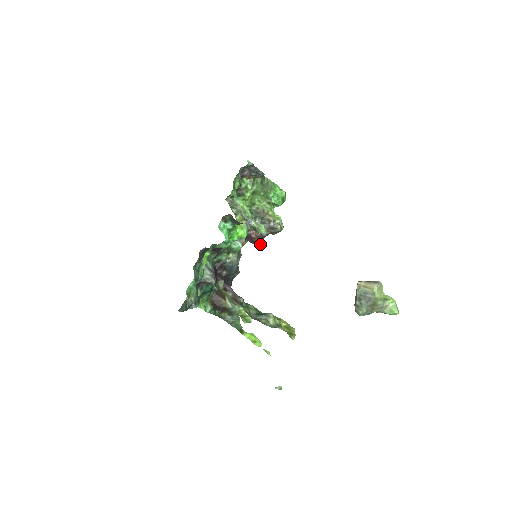
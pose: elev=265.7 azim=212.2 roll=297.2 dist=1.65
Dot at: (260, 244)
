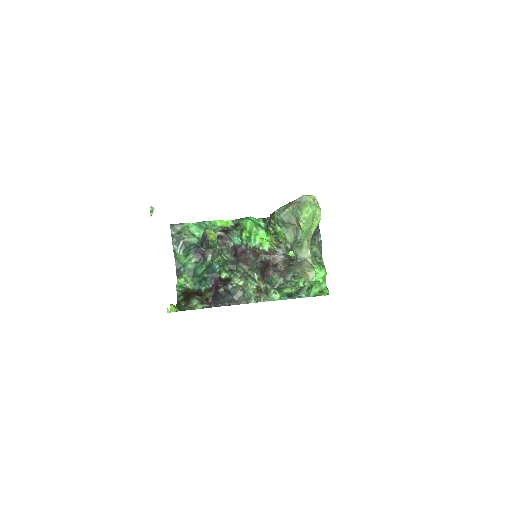
Dot at: (269, 277)
